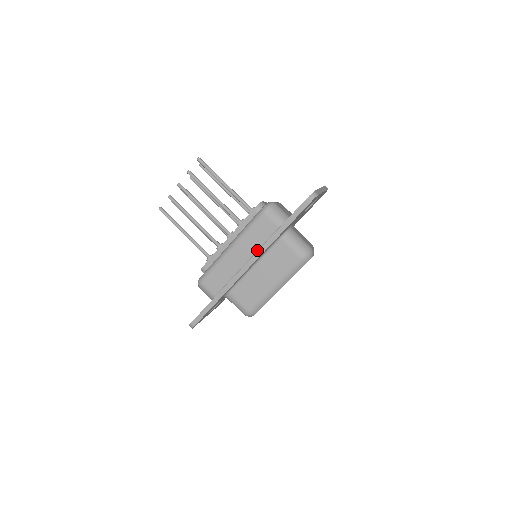
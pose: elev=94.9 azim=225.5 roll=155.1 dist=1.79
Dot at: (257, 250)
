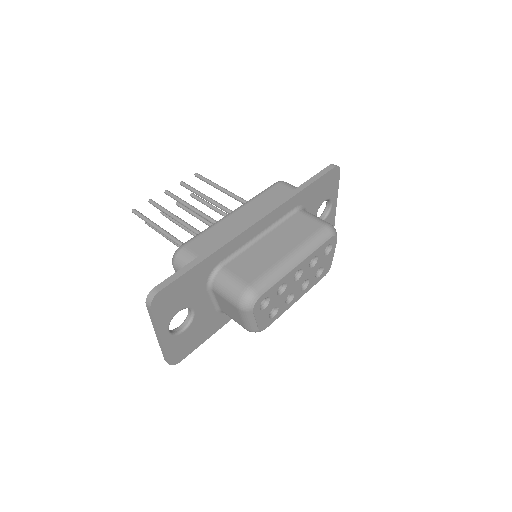
Dot at: occluded
